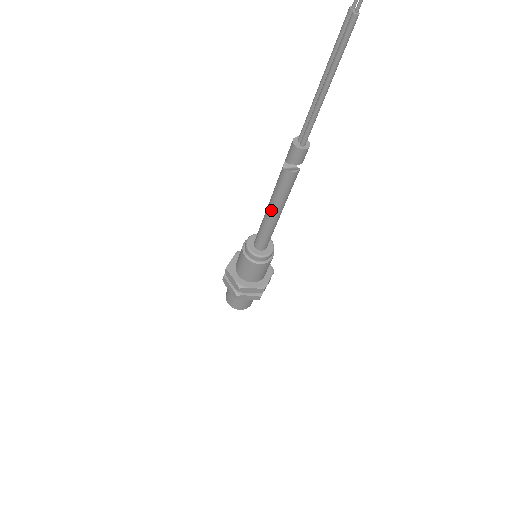
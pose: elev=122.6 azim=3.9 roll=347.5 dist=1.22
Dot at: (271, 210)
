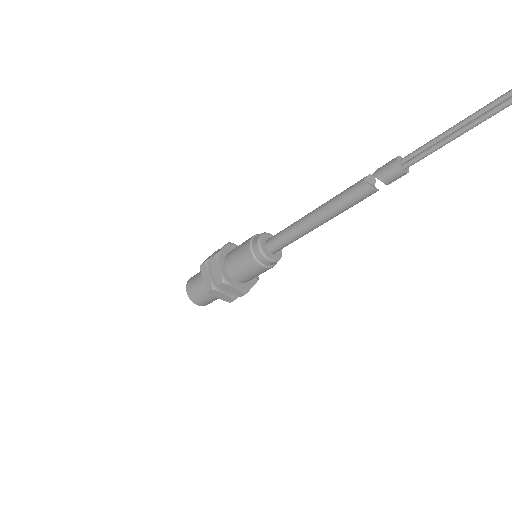
Dot at: (317, 217)
